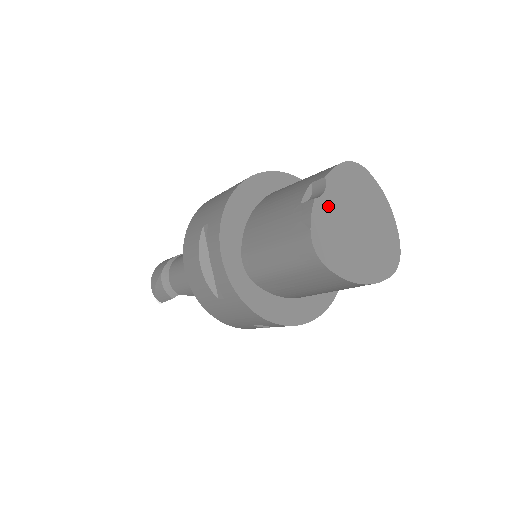
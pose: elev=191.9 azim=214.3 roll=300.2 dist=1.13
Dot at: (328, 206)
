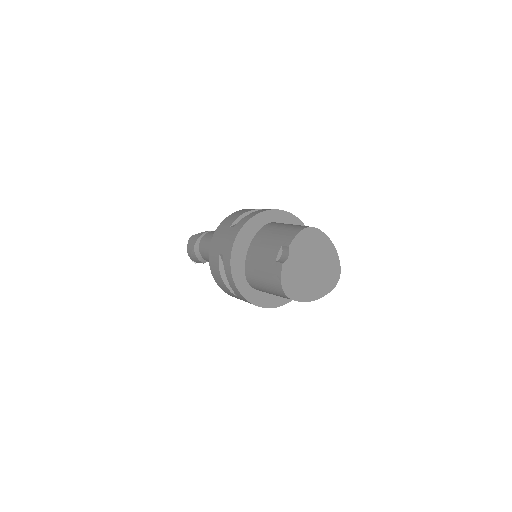
Dot at: (291, 264)
